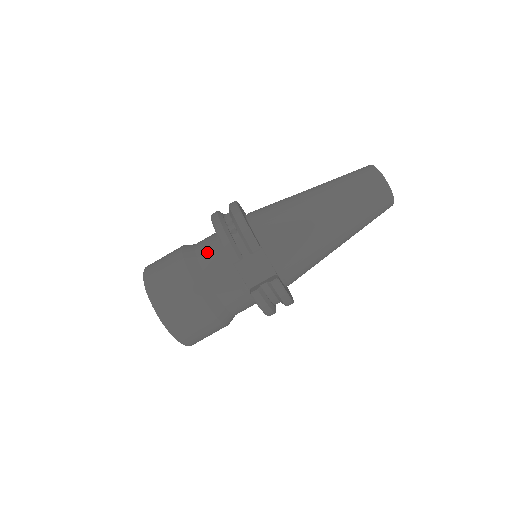
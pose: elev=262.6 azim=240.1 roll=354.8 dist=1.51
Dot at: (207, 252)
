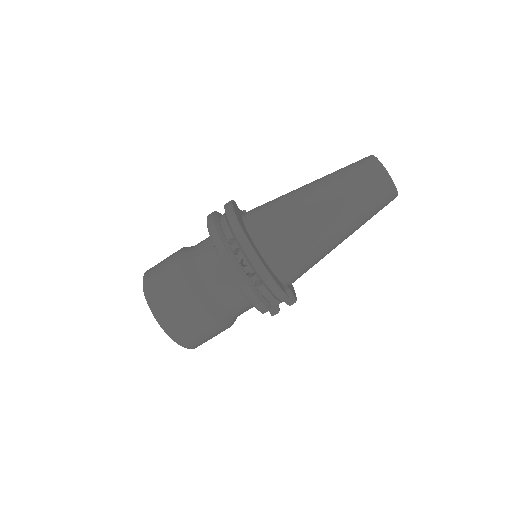
Dot at: (225, 294)
